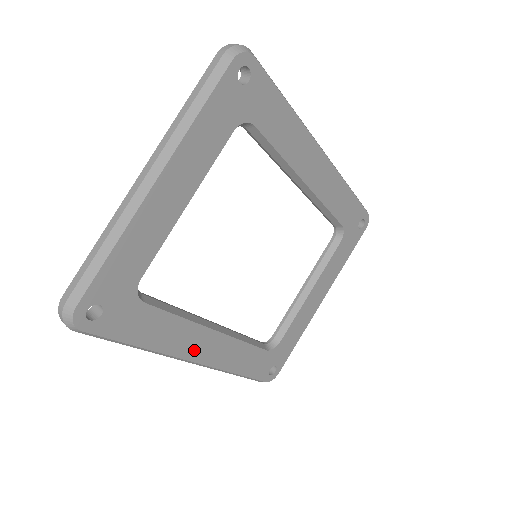
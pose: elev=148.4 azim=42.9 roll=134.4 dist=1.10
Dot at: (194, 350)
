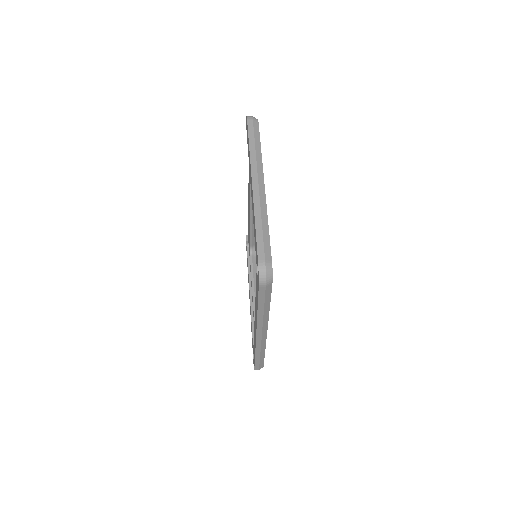
Dot at: occluded
